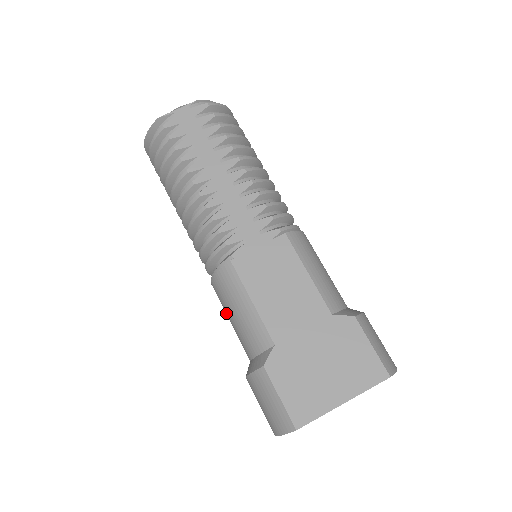
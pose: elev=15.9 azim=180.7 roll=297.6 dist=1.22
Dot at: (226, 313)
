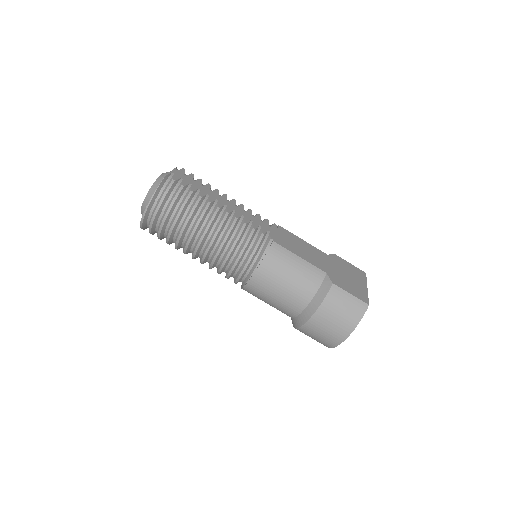
Dot at: (277, 284)
